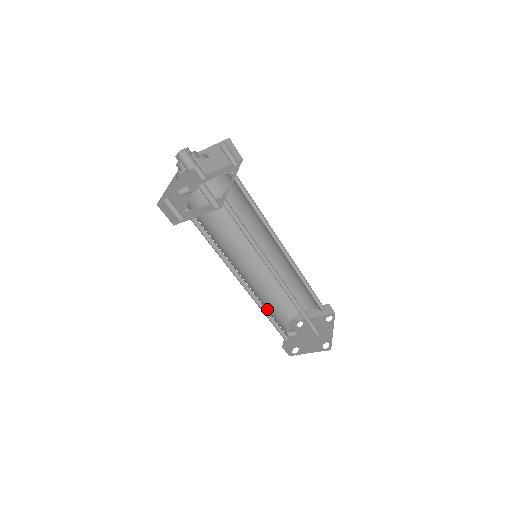
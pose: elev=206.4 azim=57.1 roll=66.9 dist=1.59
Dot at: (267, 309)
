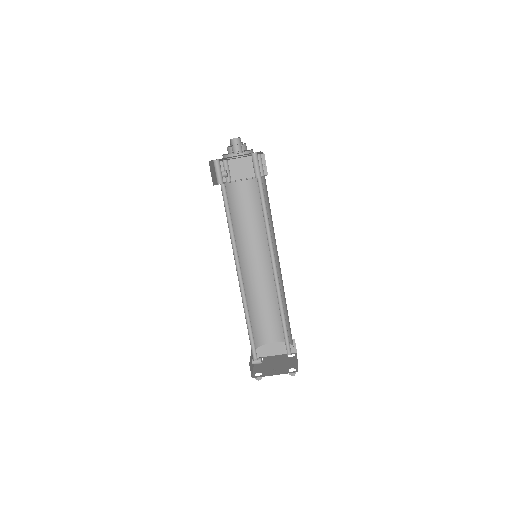
Dot at: occluded
